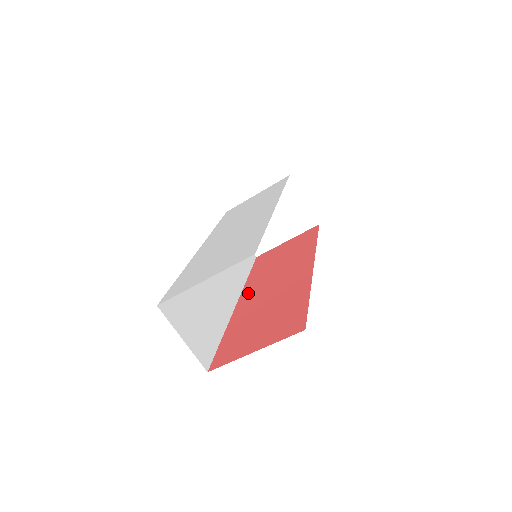
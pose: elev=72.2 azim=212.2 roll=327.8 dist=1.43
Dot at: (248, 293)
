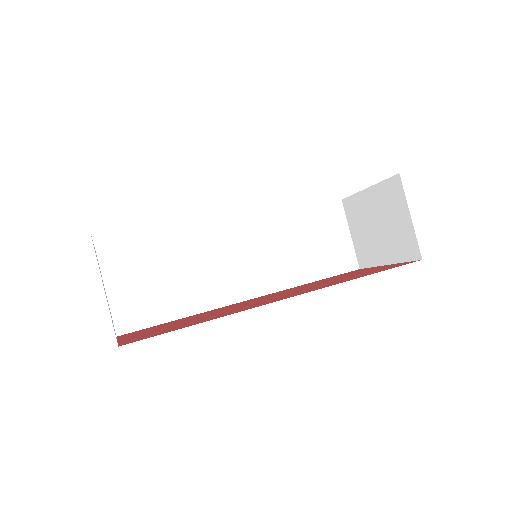
Dot at: occluded
